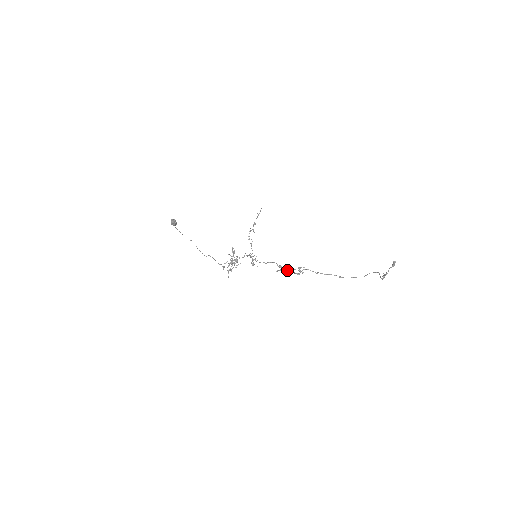
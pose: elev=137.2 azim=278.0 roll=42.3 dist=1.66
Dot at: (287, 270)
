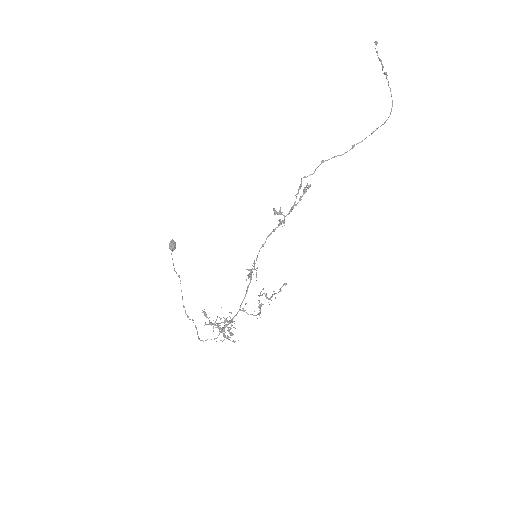
Dot at: (290, 211)
